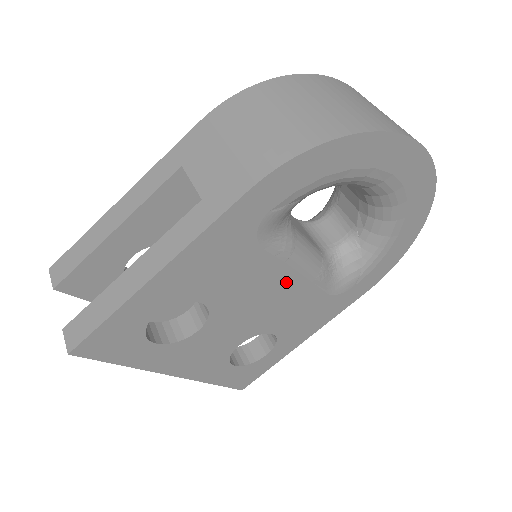
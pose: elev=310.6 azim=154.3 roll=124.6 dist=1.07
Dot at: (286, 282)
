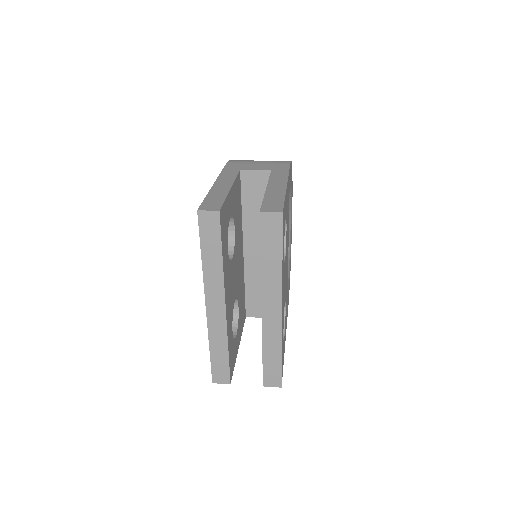
Dot at: occluded
